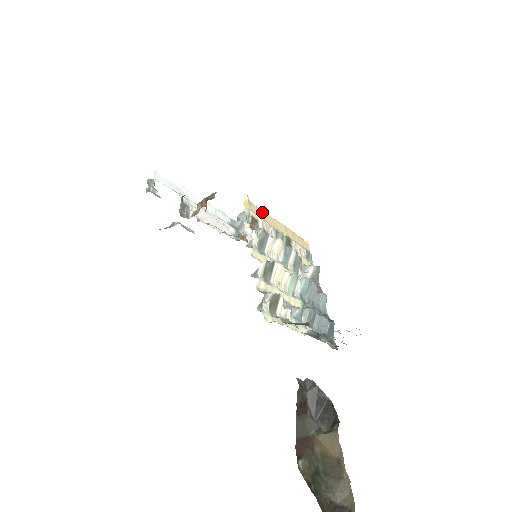
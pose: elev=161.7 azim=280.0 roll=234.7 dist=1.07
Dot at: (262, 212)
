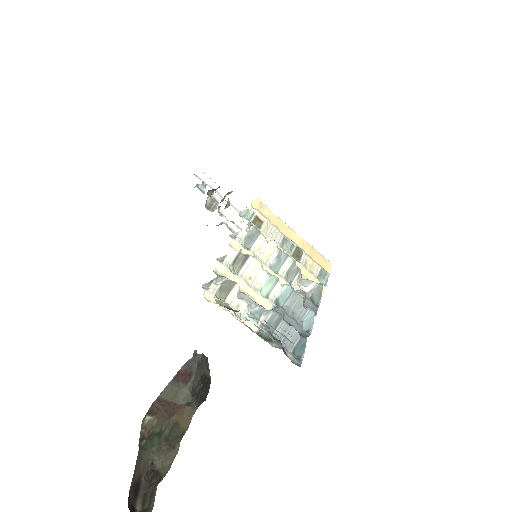
Dot at: (276, 218)
